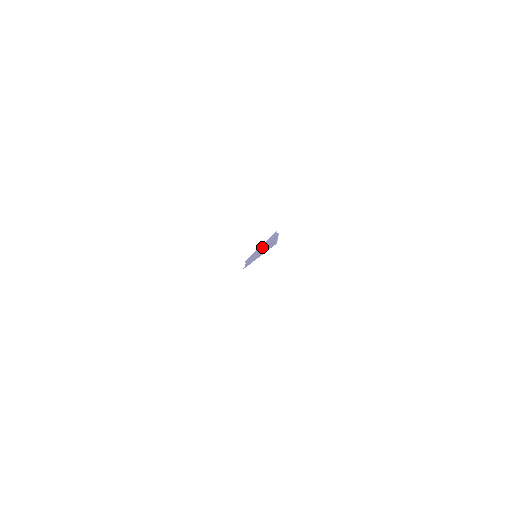
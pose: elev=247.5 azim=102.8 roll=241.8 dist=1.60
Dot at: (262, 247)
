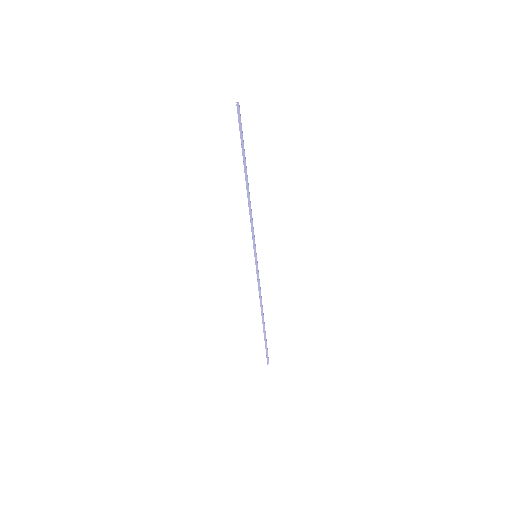
Dot at: occluded
